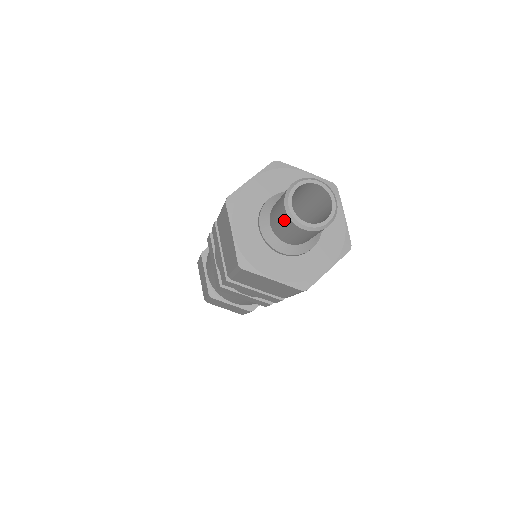
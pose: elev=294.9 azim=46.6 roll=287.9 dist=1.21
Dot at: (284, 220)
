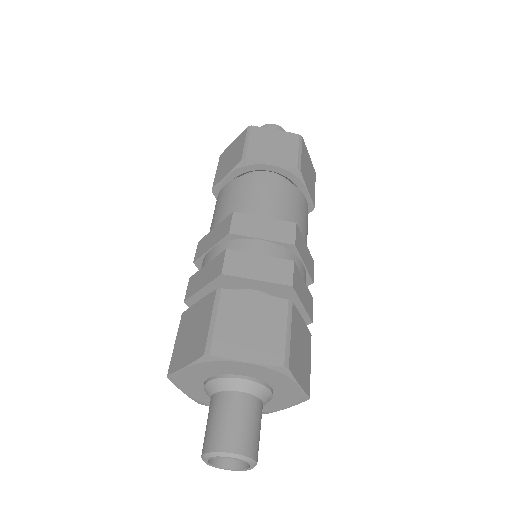
Dot at: (204, 440)
